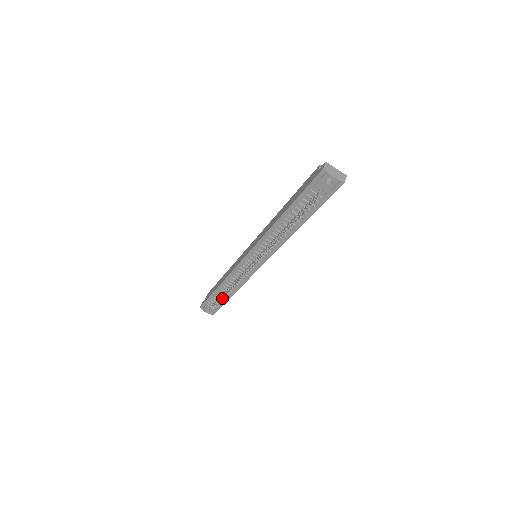
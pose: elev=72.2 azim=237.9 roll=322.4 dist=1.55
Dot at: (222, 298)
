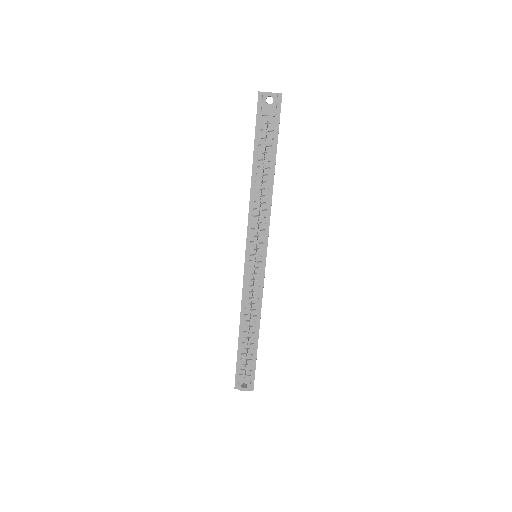
Dot at: occluded
